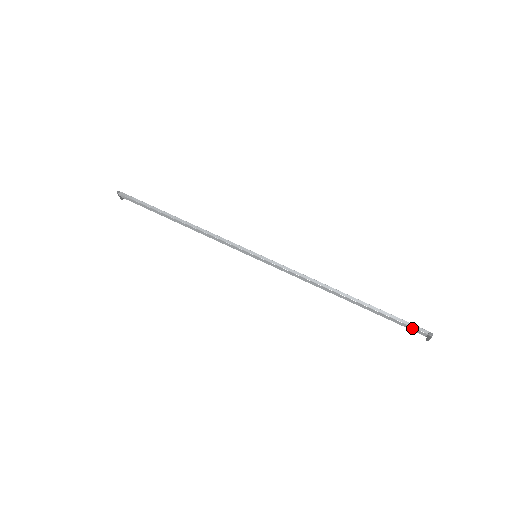
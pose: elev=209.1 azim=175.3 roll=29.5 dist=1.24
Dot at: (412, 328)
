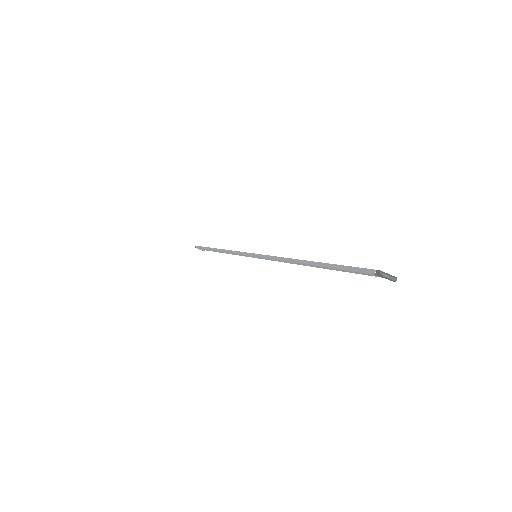
Dot at: (362, 273)
